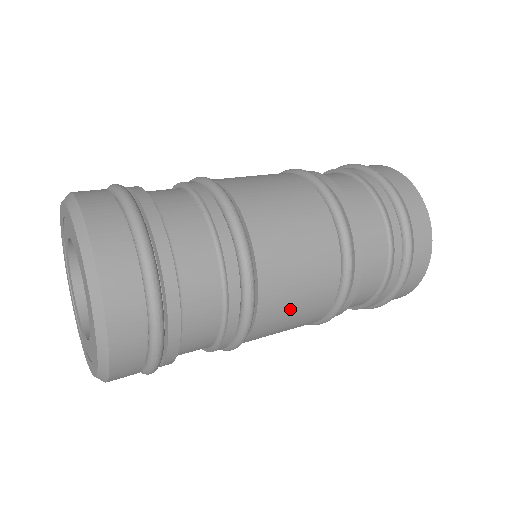
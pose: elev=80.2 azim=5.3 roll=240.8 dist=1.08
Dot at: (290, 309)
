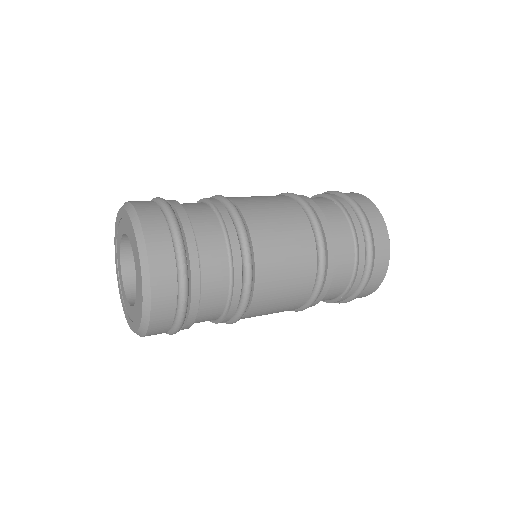
Dot at: (281, 278)
